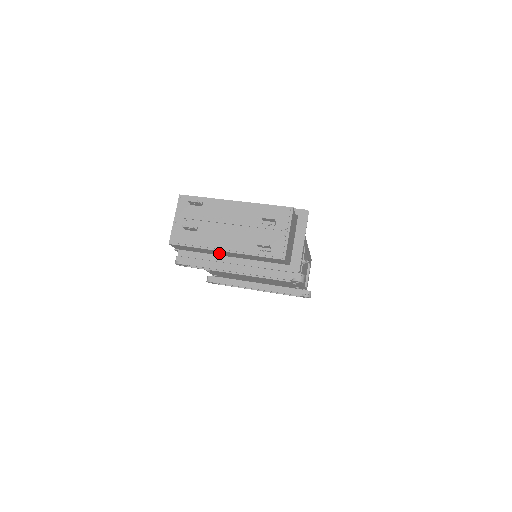
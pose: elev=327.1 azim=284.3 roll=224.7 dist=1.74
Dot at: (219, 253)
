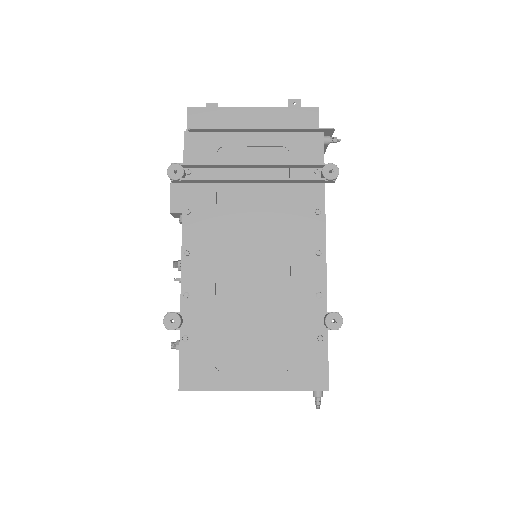
Dot at: (242, 121)
